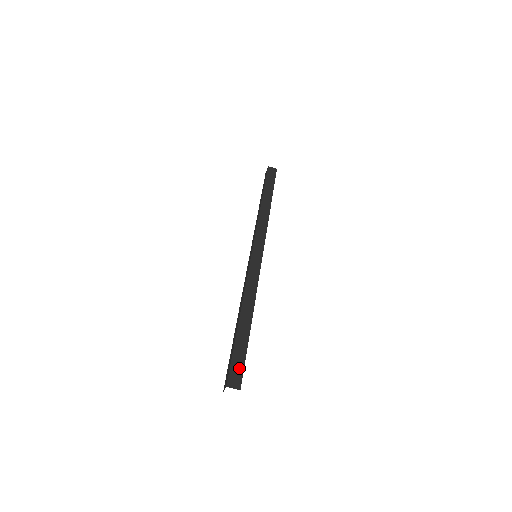
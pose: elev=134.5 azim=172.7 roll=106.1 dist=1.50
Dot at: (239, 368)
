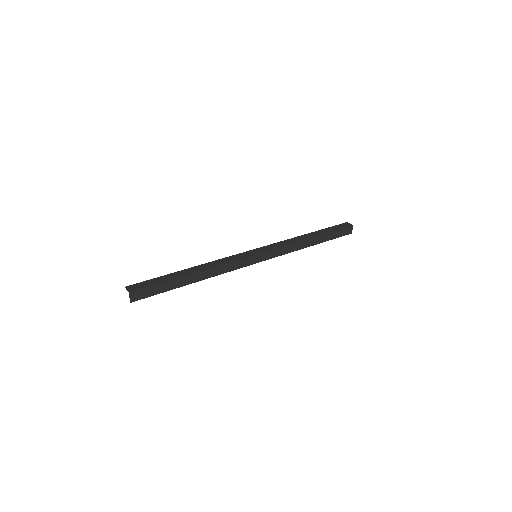
Dot at: (146, 285)
